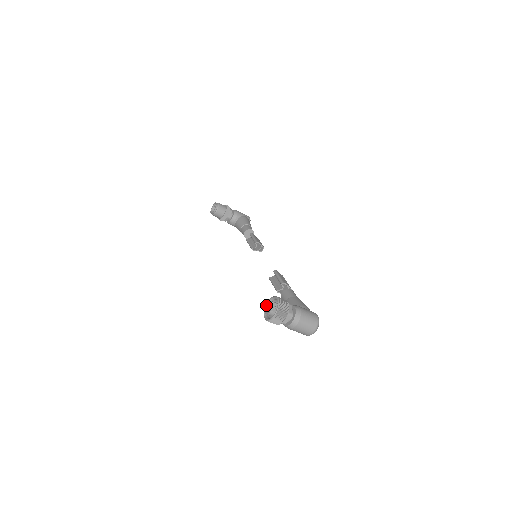
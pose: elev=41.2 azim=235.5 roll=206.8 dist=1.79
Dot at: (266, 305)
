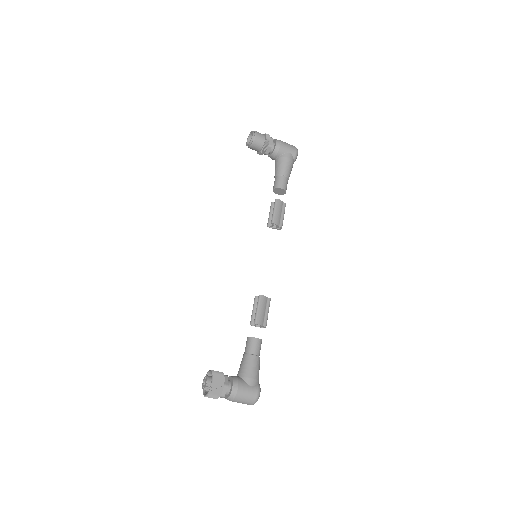
Dot at: (205, 377)
